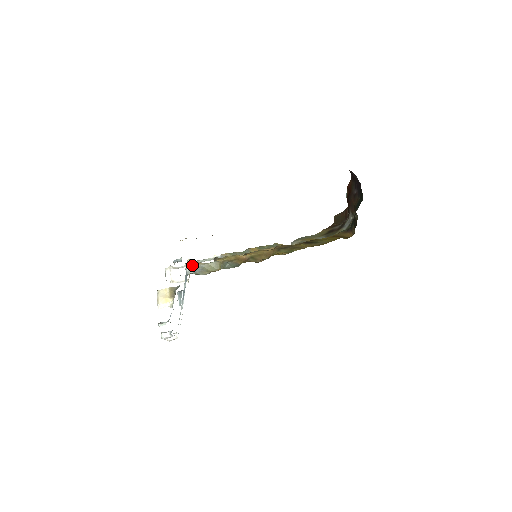
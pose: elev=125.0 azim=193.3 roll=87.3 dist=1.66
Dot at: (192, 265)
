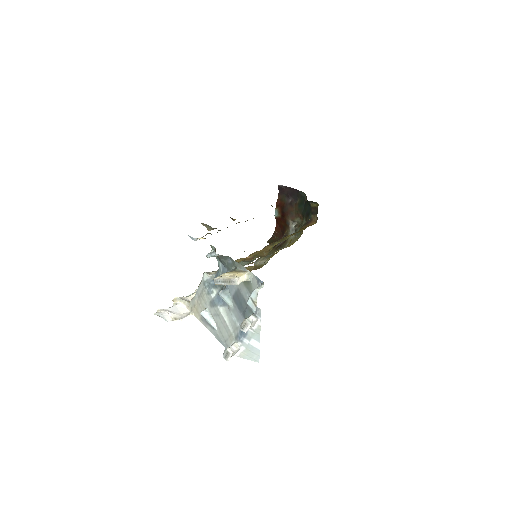
Dot at: (209, 273)
